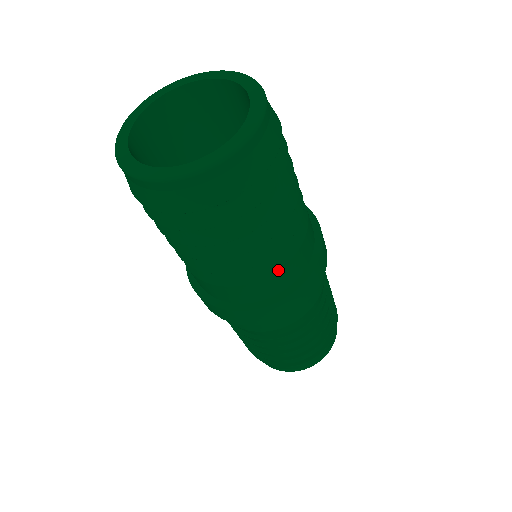
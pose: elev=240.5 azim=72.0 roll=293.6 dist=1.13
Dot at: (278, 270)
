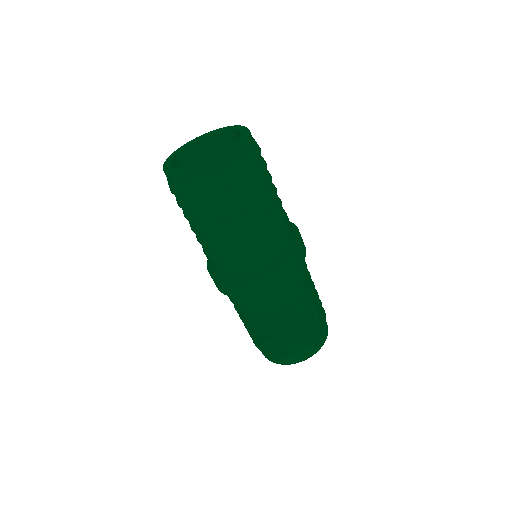
Dot at: (270, 243)
